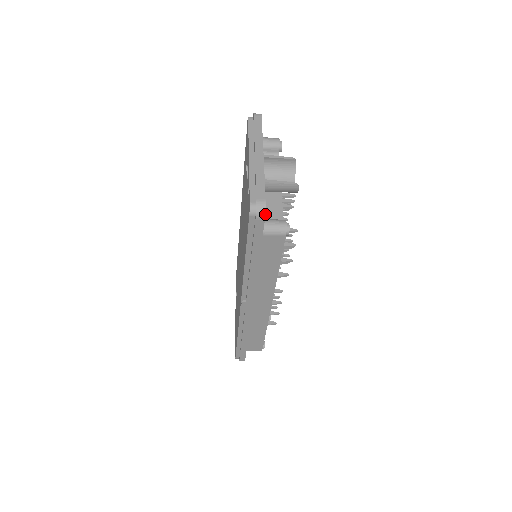
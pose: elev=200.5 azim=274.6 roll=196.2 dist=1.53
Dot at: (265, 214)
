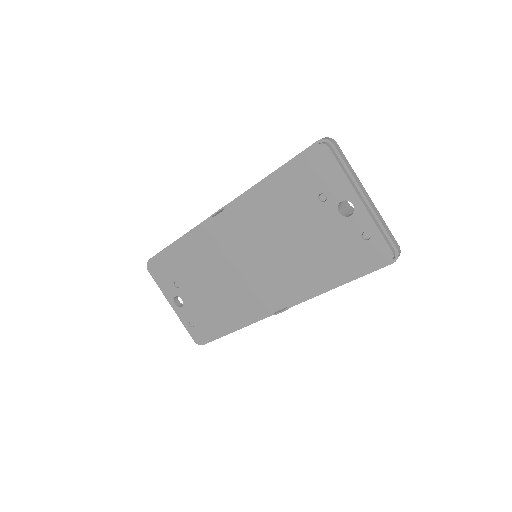
Dot at: occluded
